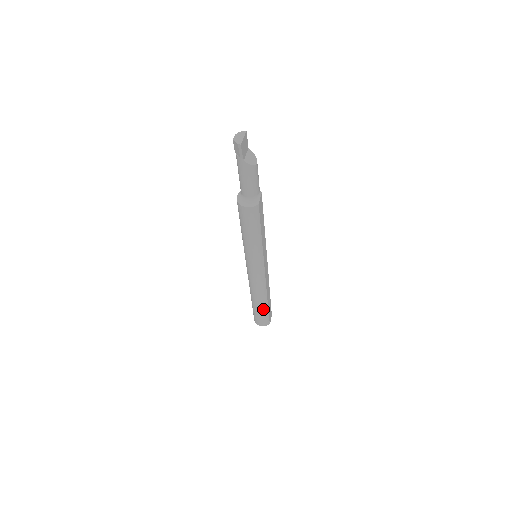
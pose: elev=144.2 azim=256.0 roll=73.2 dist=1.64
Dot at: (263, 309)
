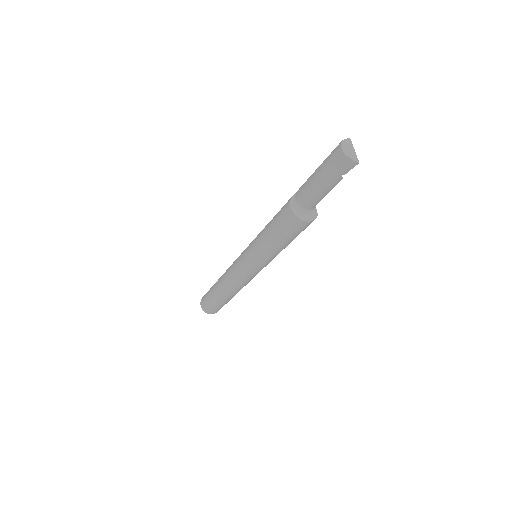
Dot at: (228, 301)
